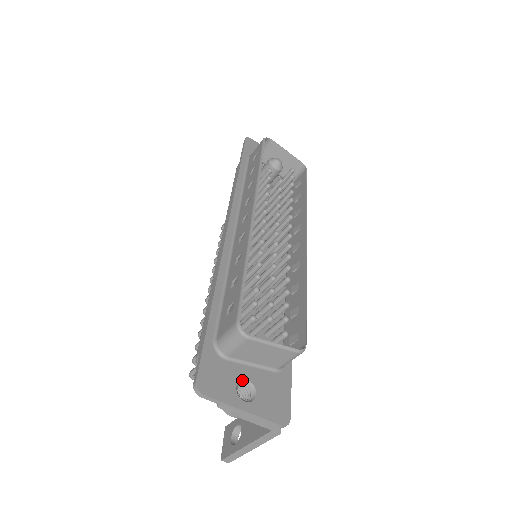
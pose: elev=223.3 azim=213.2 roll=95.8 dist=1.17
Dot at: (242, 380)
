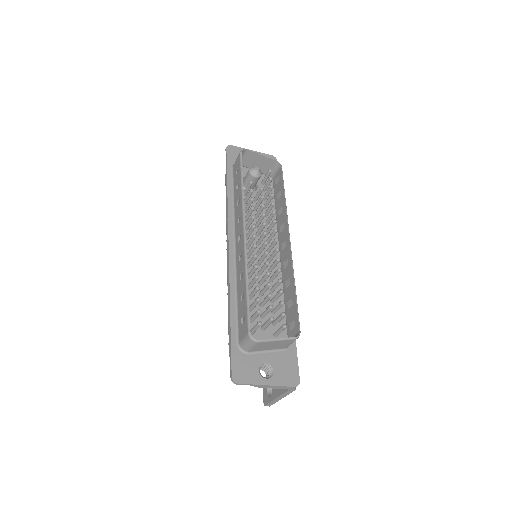
Dot at: (262, 364)
